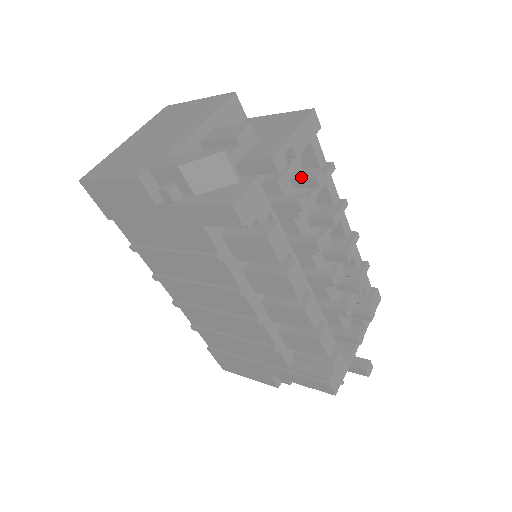
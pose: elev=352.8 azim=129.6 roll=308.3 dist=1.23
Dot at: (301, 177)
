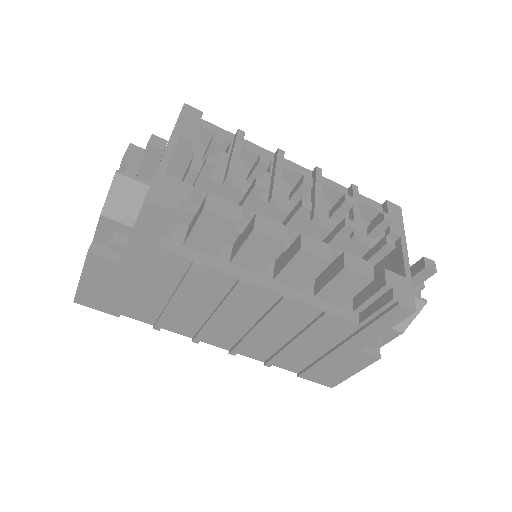
Dot at: (206, 151)
